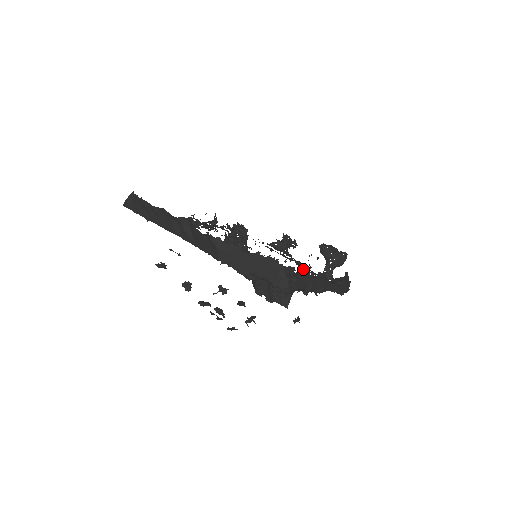
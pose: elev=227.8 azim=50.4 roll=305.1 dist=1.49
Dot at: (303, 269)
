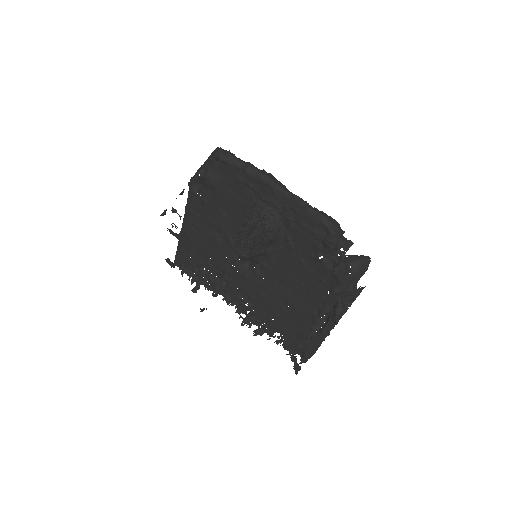
Dot at: (334, 309)
